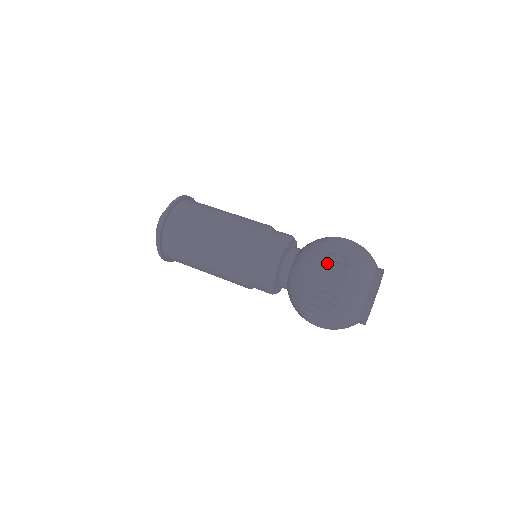
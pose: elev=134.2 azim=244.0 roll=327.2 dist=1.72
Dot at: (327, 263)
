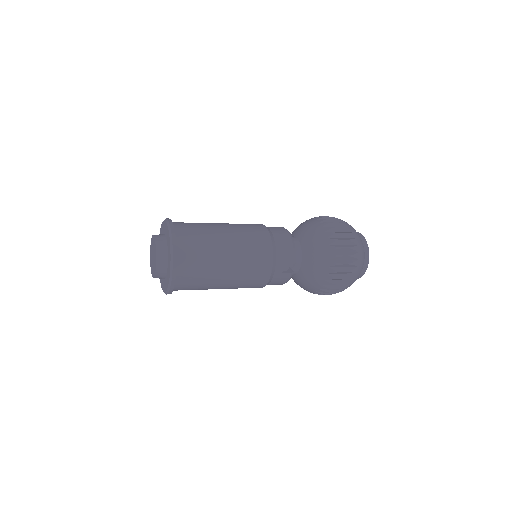
Dot at: (325, 218)
